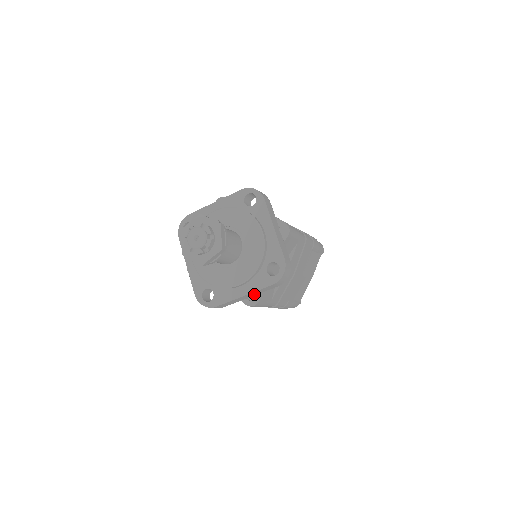
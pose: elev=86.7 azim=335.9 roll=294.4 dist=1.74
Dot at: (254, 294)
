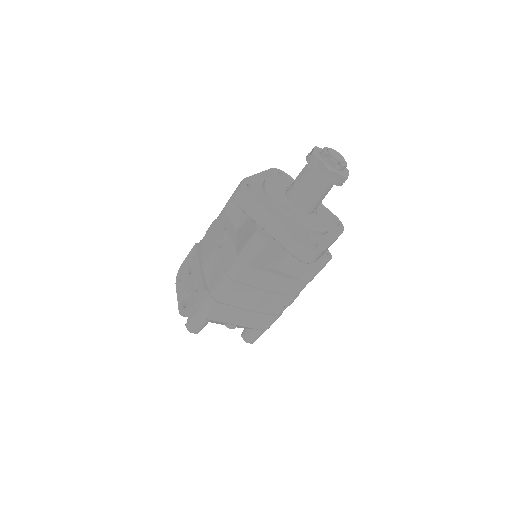
Dot at: occluded
